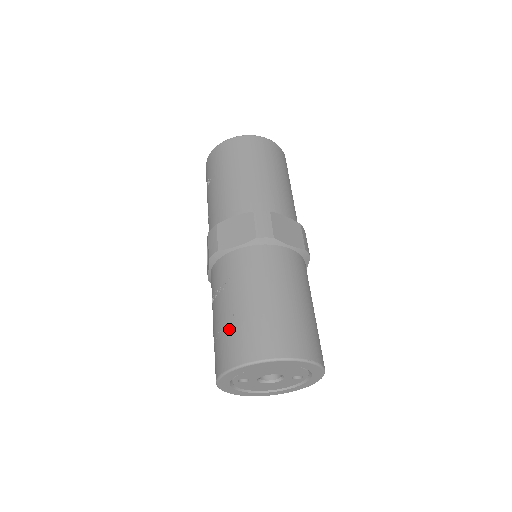
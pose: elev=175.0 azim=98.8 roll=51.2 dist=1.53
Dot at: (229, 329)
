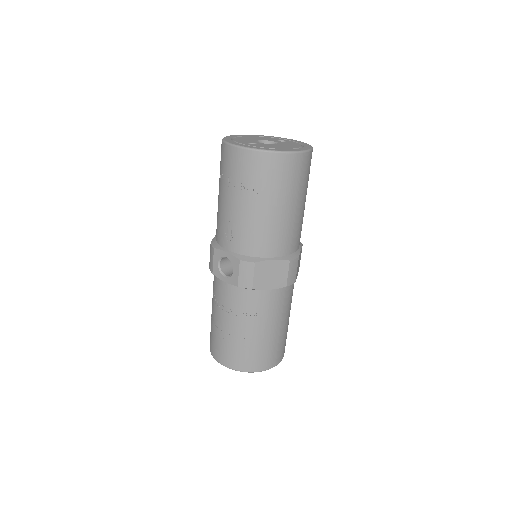
Dot at: (248, 348)
